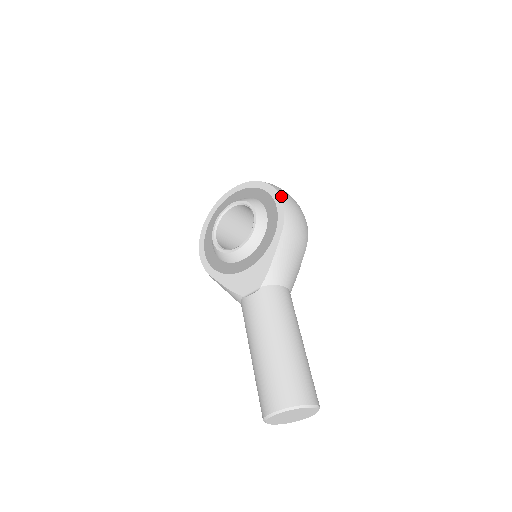
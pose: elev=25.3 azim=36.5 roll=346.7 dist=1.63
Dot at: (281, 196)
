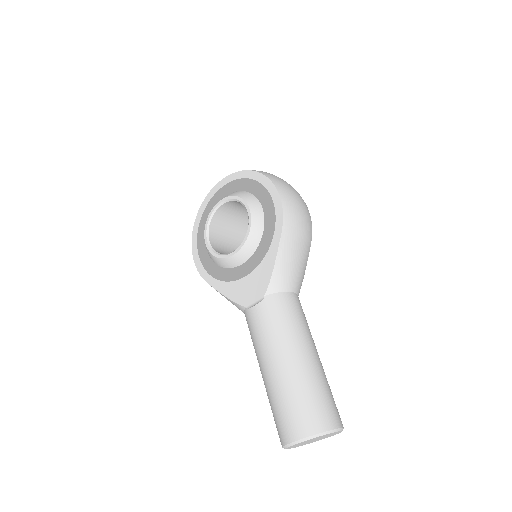
Dot at: (277, 187)
